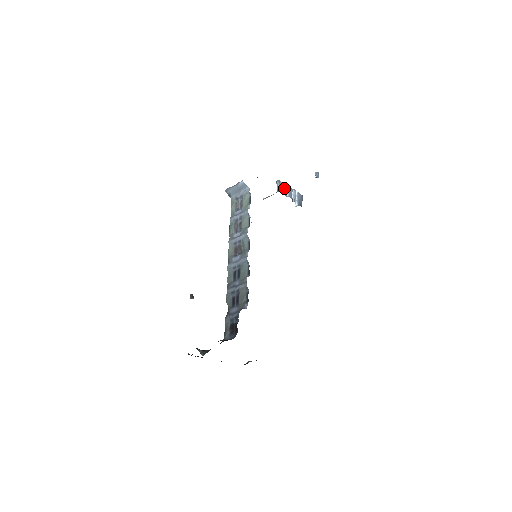
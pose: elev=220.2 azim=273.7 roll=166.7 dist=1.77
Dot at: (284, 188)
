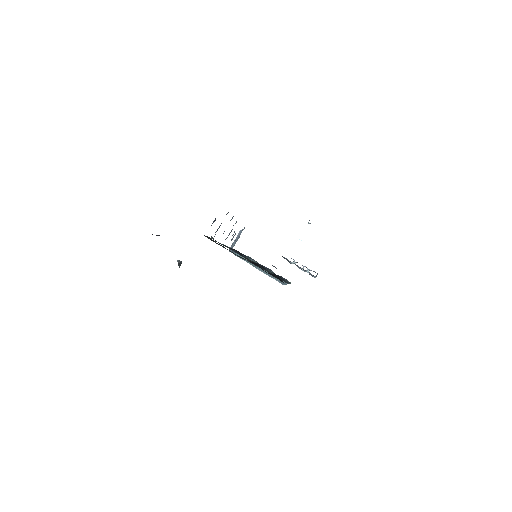
Dot at: (291, 258)
